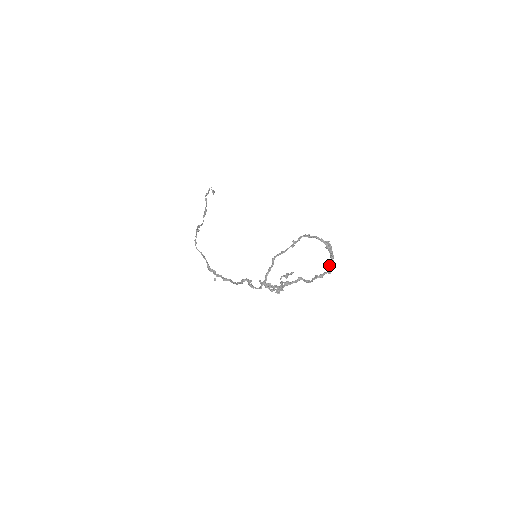
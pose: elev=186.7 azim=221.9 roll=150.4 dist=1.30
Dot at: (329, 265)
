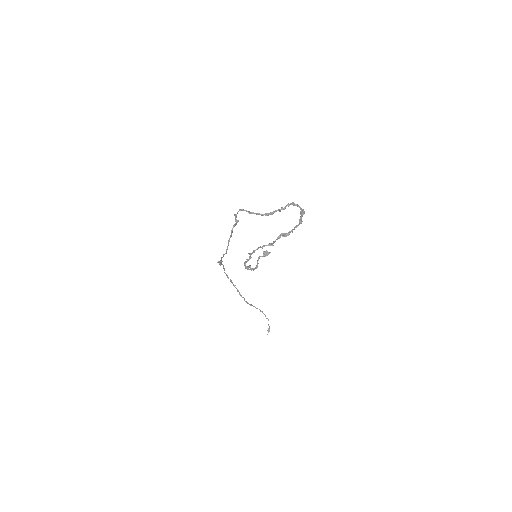
Dot at: (295, 226)
